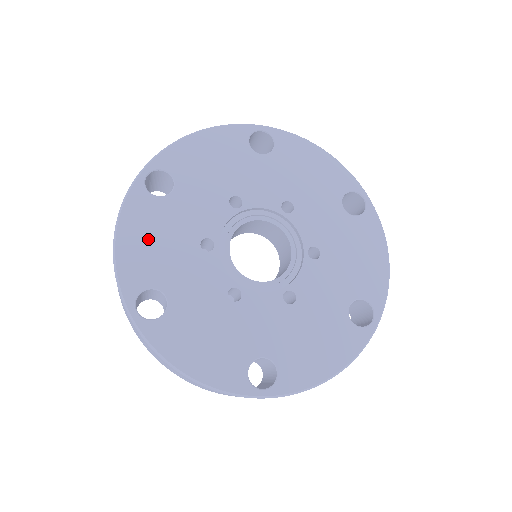
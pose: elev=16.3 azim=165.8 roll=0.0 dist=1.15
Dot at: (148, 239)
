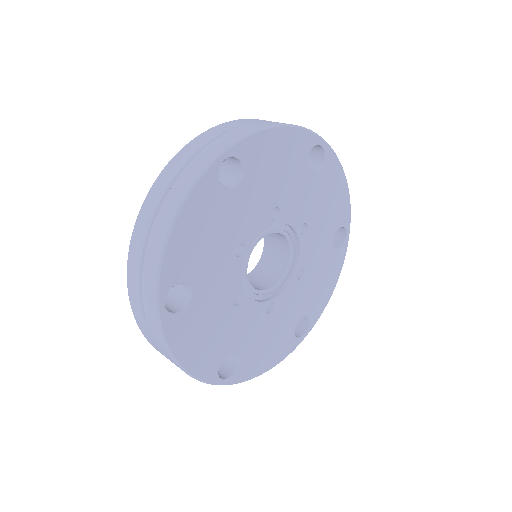
Dot at: (200, 232)
